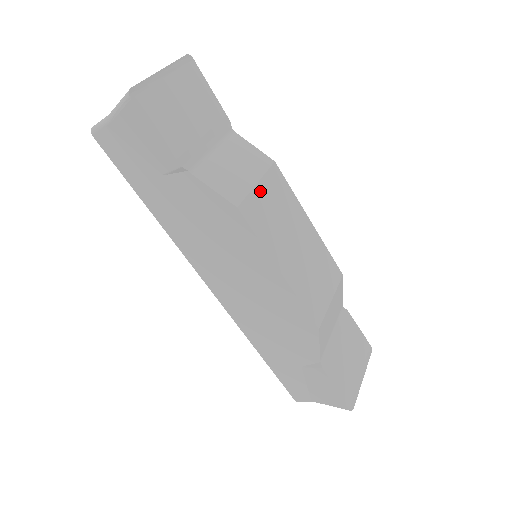
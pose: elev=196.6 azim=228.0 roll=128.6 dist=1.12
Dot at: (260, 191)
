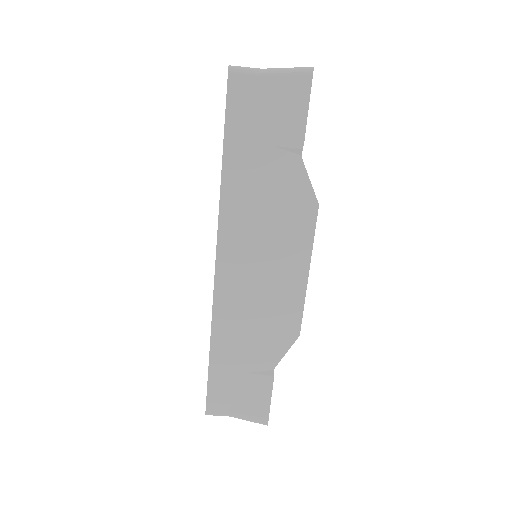
Dot at: occluded
